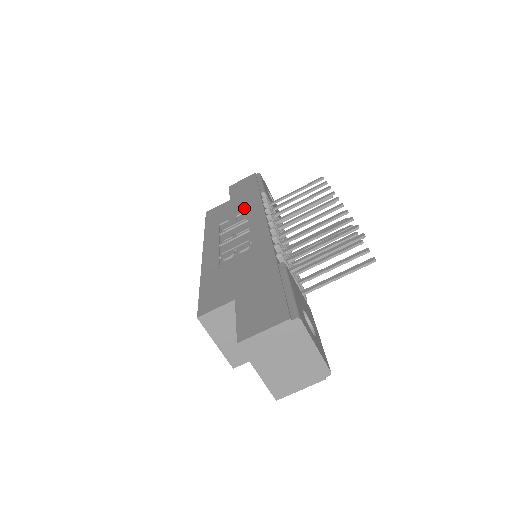
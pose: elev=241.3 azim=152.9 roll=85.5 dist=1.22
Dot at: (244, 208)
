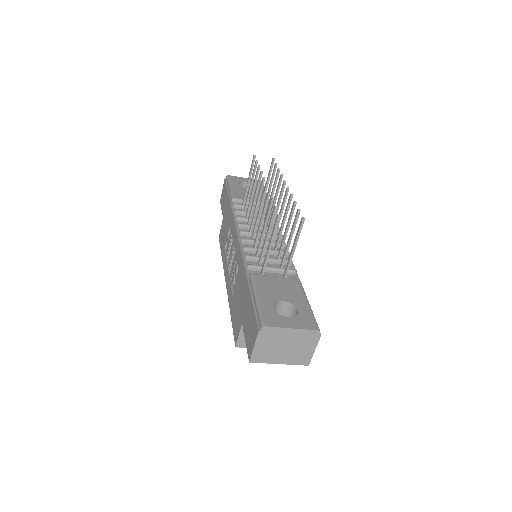
Dot at: (228, 225)
